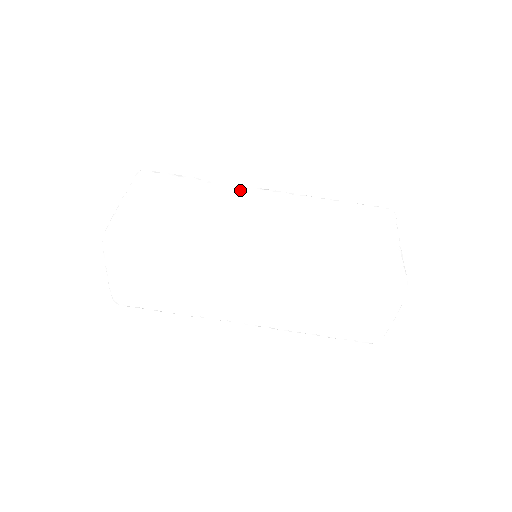
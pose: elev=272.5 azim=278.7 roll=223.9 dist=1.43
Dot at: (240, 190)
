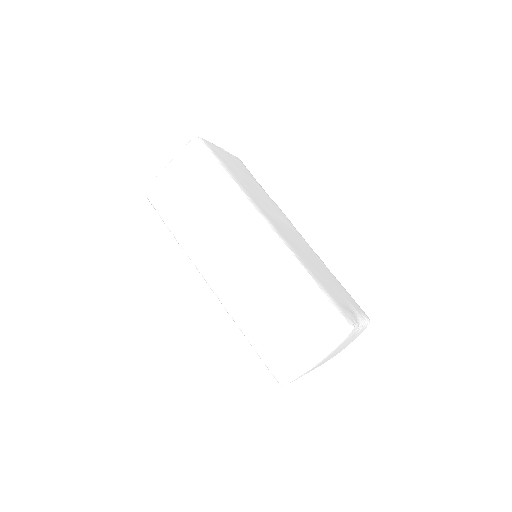
Dot at: (285, 216)
